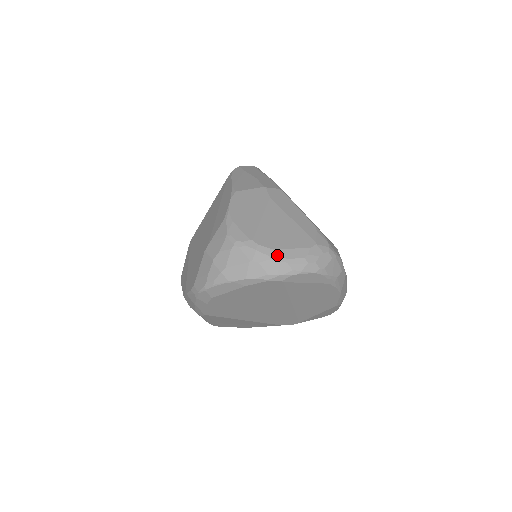
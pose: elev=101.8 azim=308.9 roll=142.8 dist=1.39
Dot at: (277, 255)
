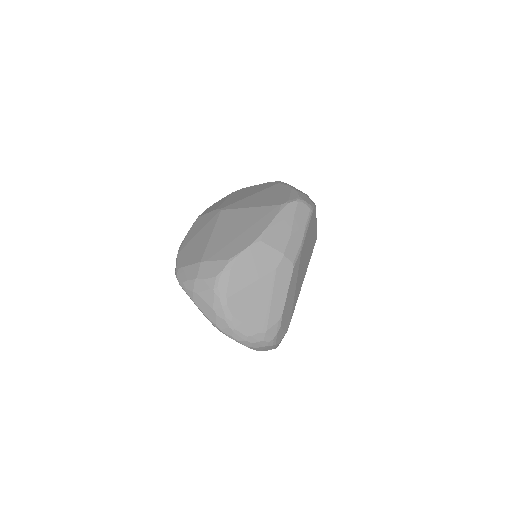
Dot at: (231, 322)
